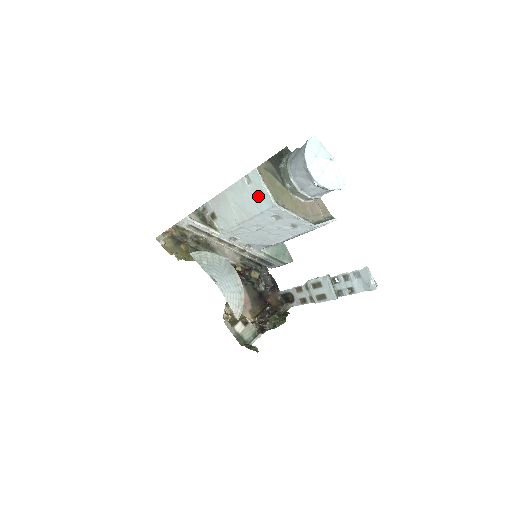
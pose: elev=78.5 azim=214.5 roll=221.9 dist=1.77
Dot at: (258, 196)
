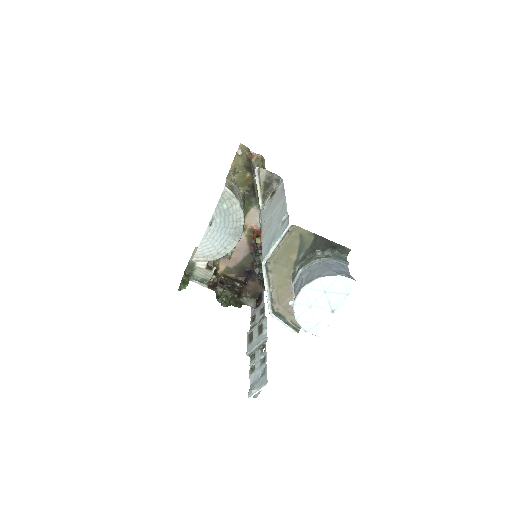
Dot at: (272, 238)
